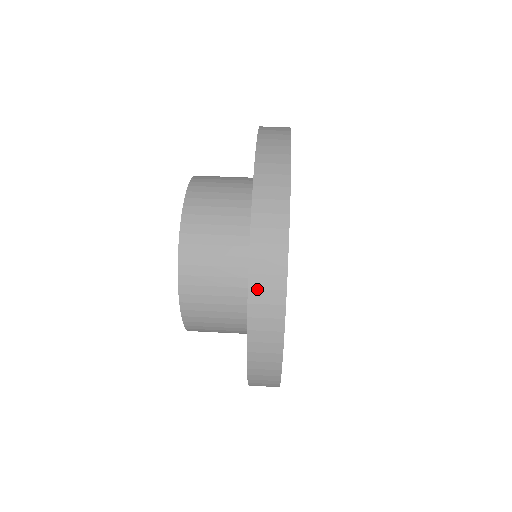
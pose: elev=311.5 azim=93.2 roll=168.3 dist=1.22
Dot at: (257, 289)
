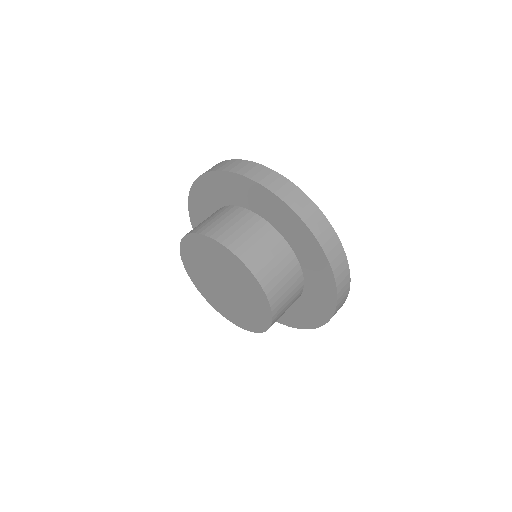
Dot at: occluded
